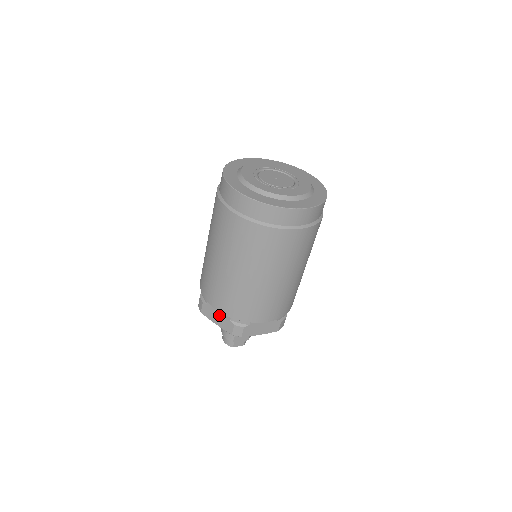
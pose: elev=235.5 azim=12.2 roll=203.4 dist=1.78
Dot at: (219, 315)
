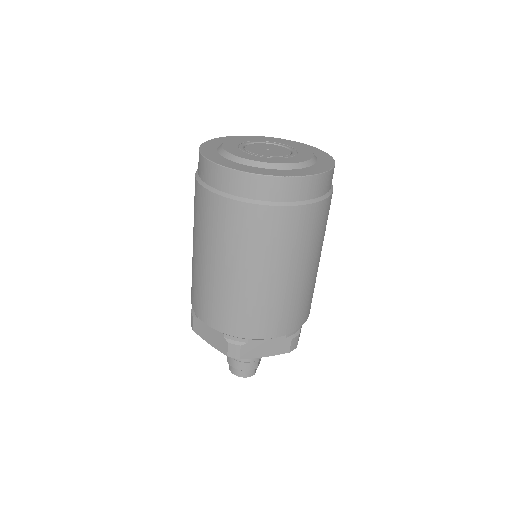
Dot at: (268, 343)
